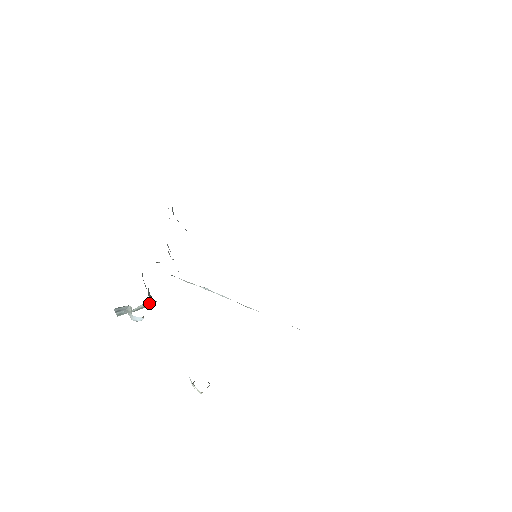
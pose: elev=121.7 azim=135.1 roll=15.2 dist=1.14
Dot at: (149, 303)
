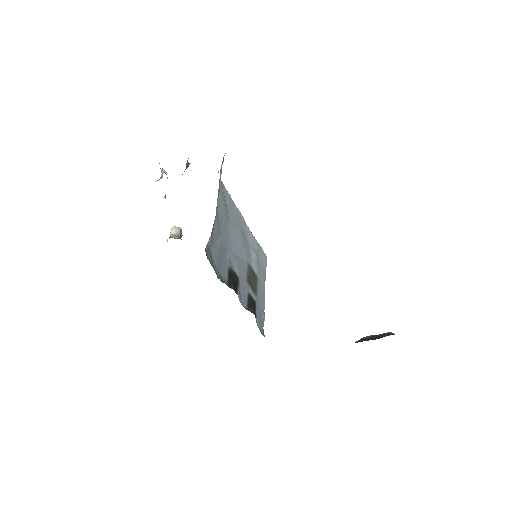
Dot at: occluded
